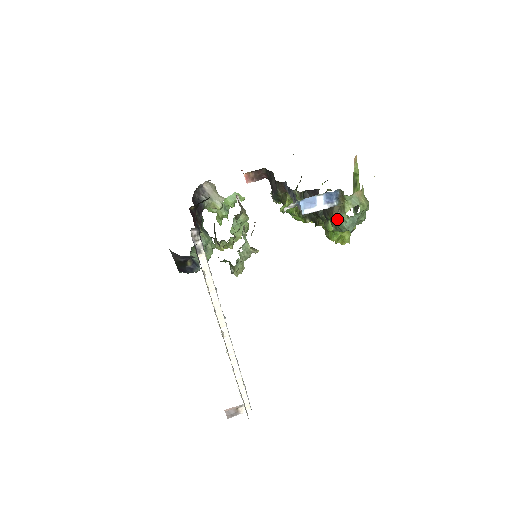
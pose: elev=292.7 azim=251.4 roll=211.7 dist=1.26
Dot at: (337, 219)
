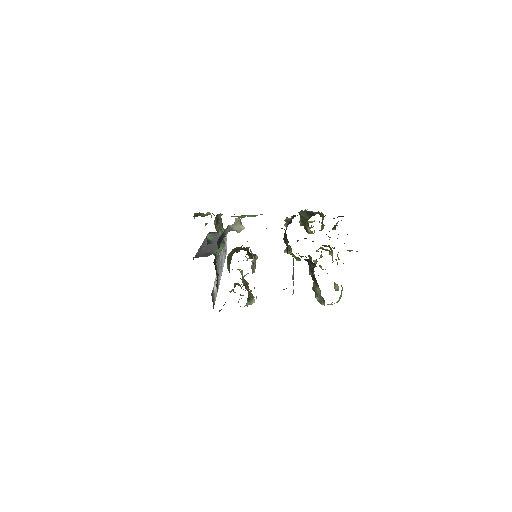
Dot at: (316, 294)
